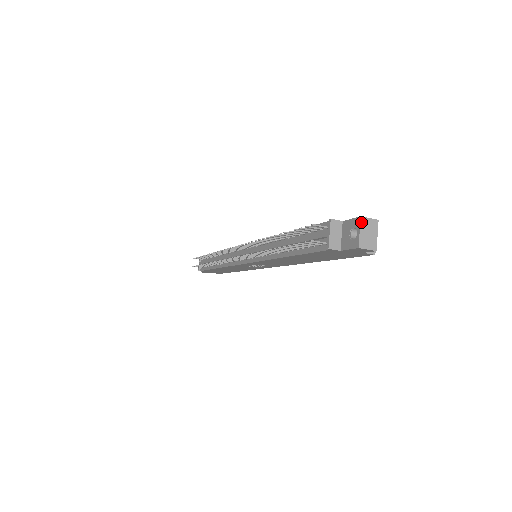
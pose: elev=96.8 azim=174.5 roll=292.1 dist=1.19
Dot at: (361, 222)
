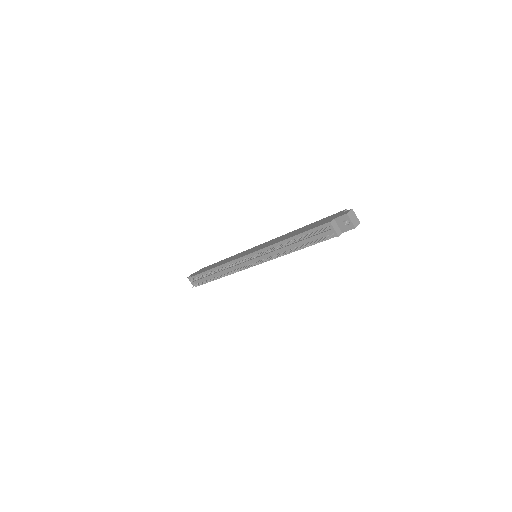
Dot at: (349, 216)
